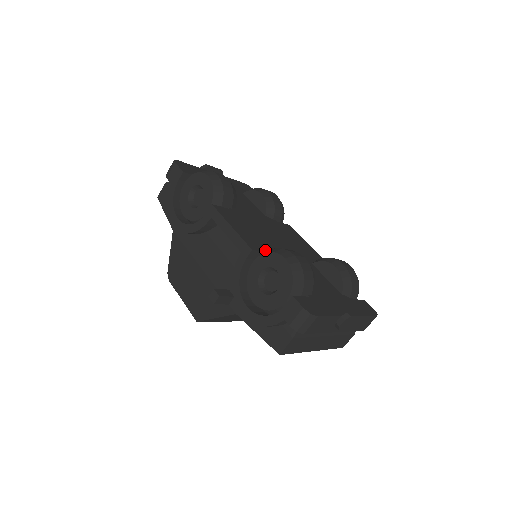
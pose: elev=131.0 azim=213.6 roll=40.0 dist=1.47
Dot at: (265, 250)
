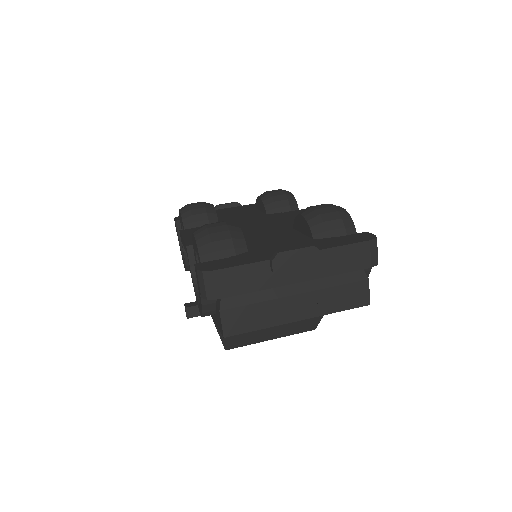
Dot at: occluded
